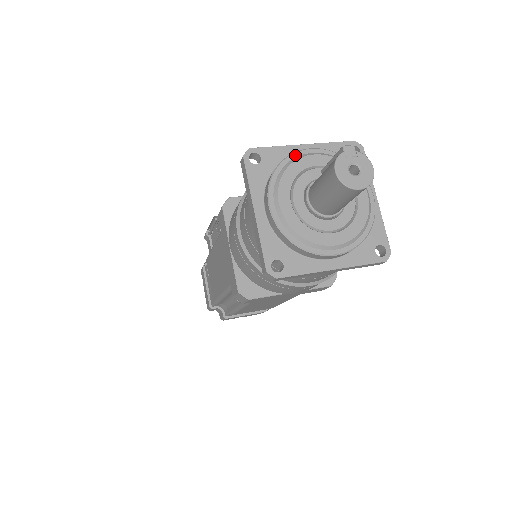
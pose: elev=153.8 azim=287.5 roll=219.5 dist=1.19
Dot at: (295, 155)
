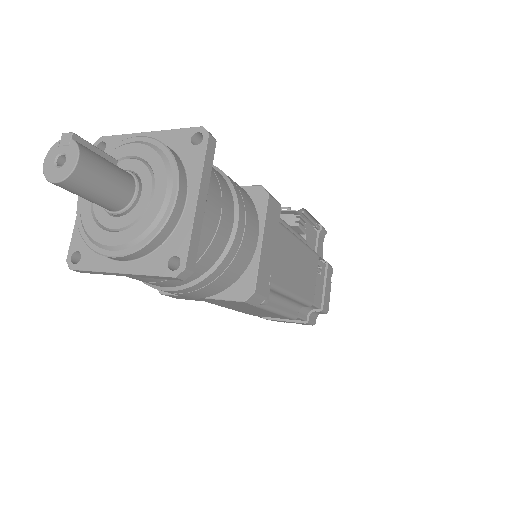
Dot at: (119, 144)
